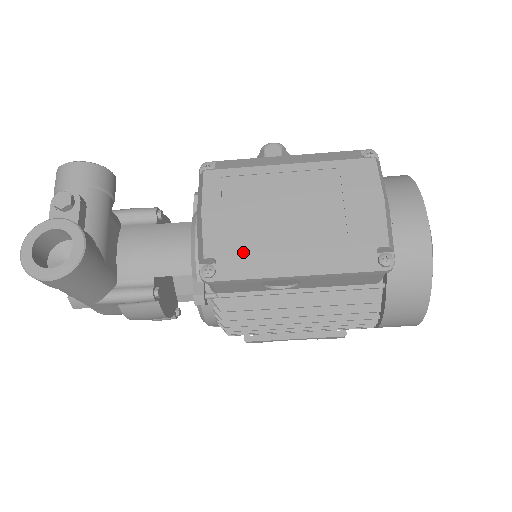
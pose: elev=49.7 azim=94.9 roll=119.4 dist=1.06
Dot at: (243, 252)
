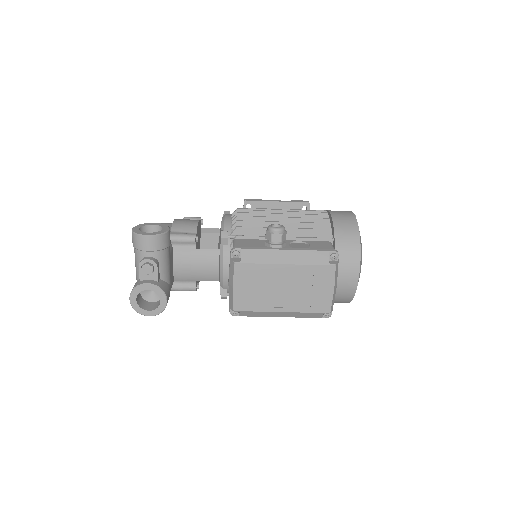
Dot at: (255, 311)
